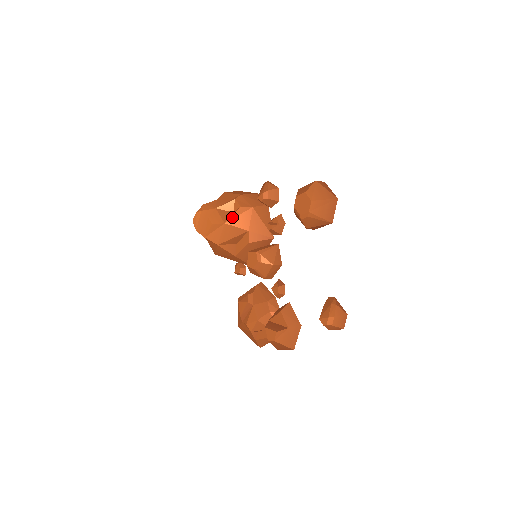
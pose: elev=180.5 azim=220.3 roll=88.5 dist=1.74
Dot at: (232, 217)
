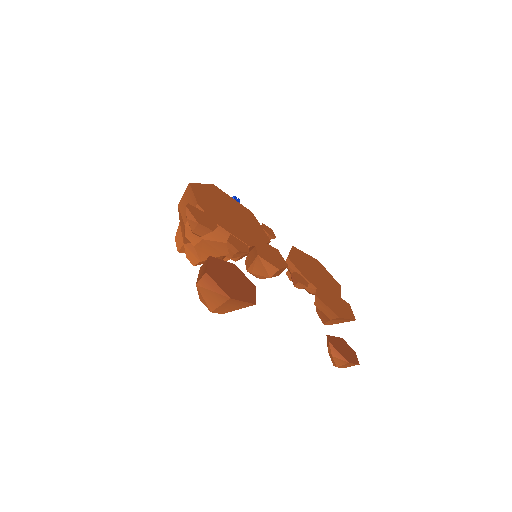
Dot at: (199, 255)
